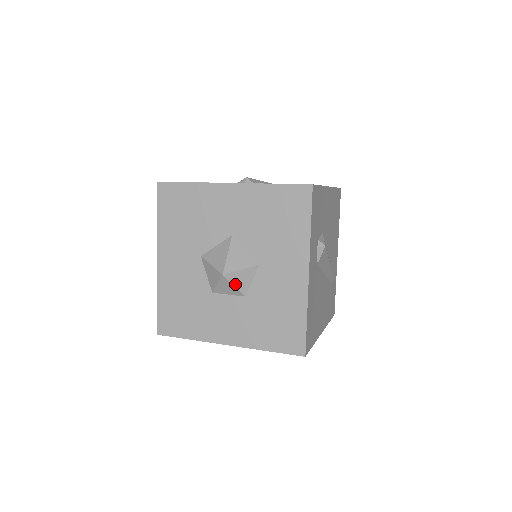
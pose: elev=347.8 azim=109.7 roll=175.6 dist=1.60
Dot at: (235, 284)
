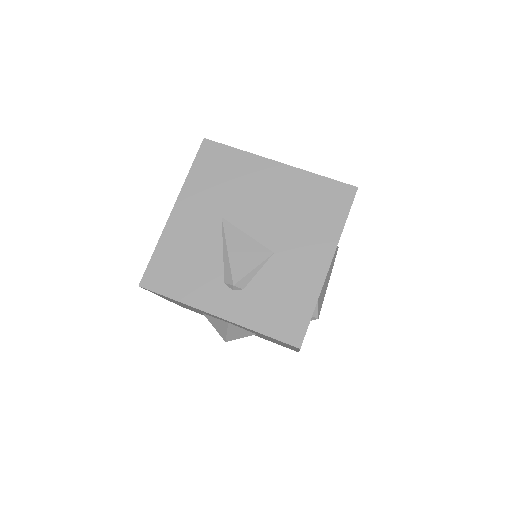
Dot at: occluded
